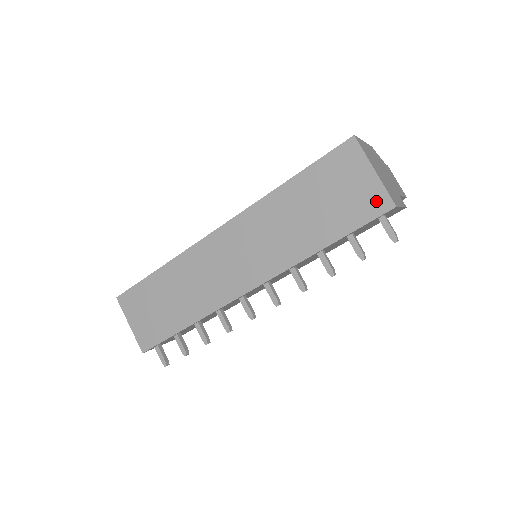
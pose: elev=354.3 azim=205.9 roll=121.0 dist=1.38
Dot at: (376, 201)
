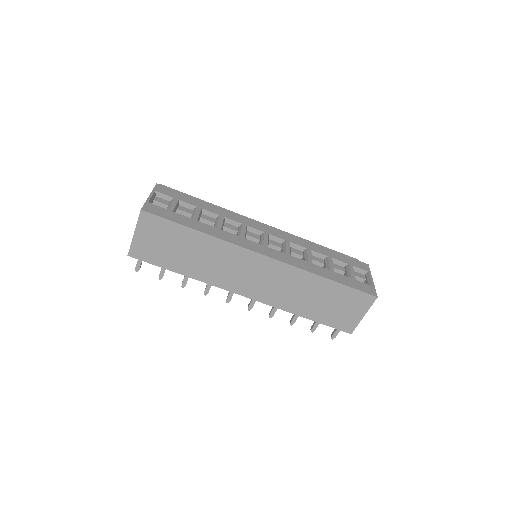
Dot at: (348, 325)
